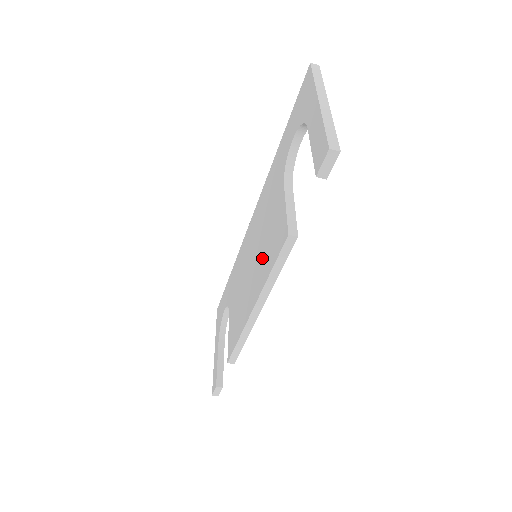
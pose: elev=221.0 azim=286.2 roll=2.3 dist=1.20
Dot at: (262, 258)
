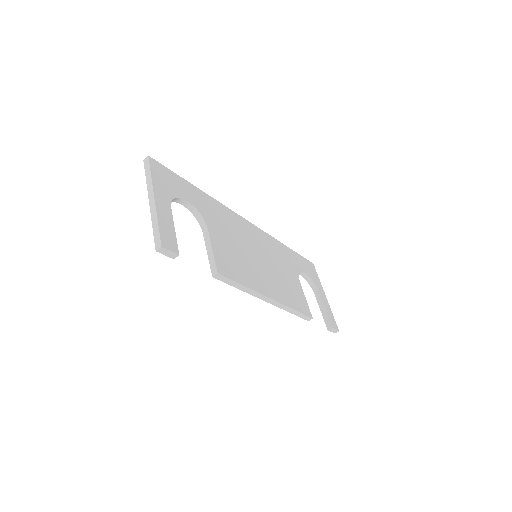
Dot at: occluded
